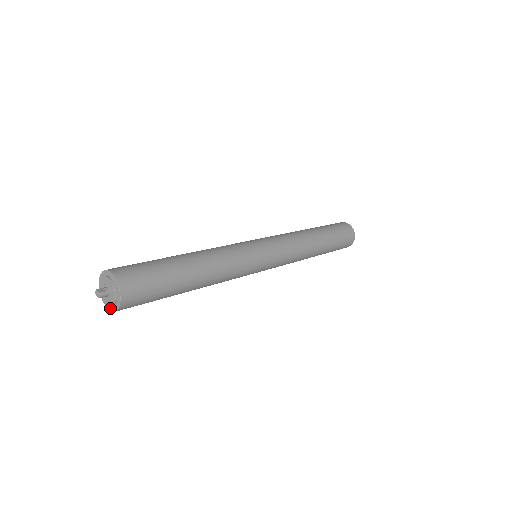
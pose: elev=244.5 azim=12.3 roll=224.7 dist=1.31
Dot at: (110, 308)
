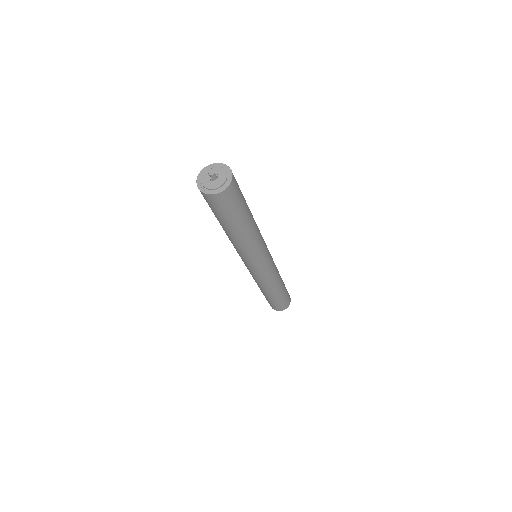
Dot at: (204, 189)
